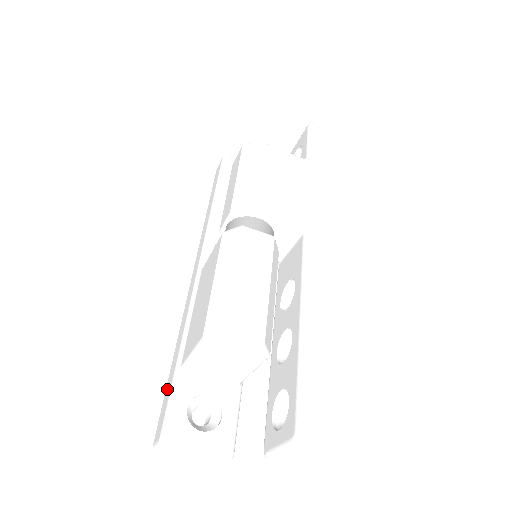
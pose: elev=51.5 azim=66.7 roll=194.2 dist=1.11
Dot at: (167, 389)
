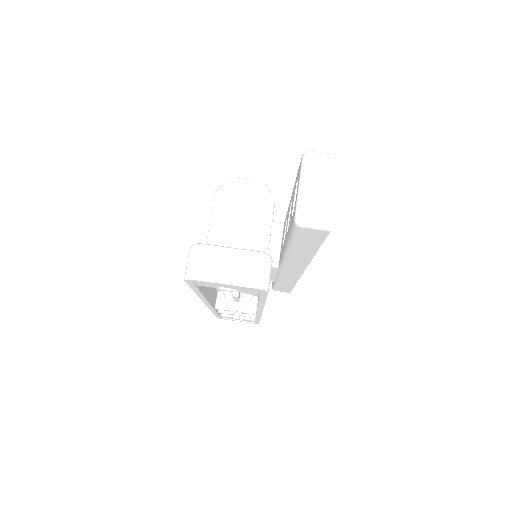
Dot at: occluded
